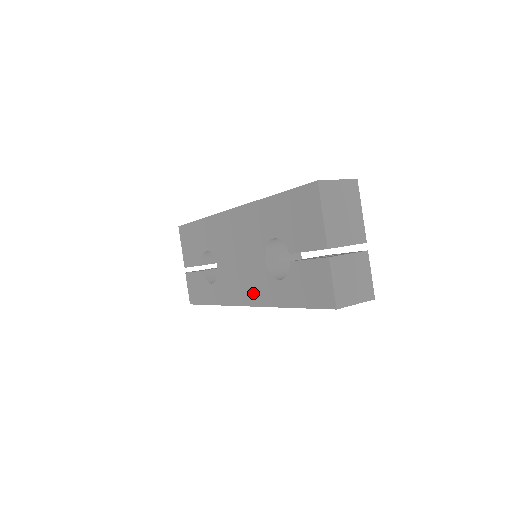
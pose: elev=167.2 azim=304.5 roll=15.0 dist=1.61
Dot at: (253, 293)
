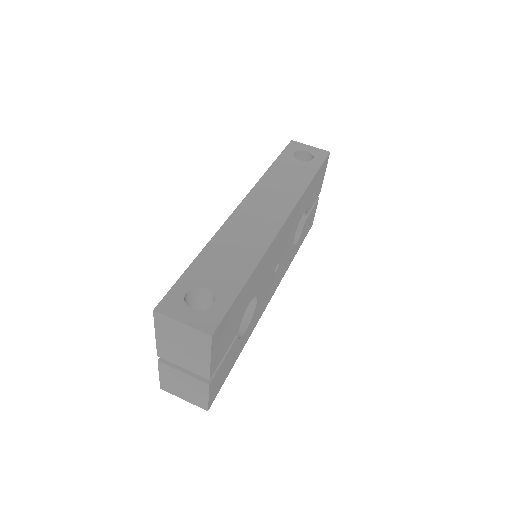
Dot at: occluded
